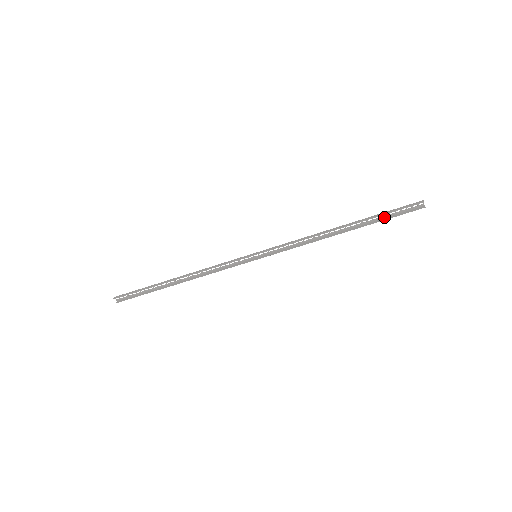
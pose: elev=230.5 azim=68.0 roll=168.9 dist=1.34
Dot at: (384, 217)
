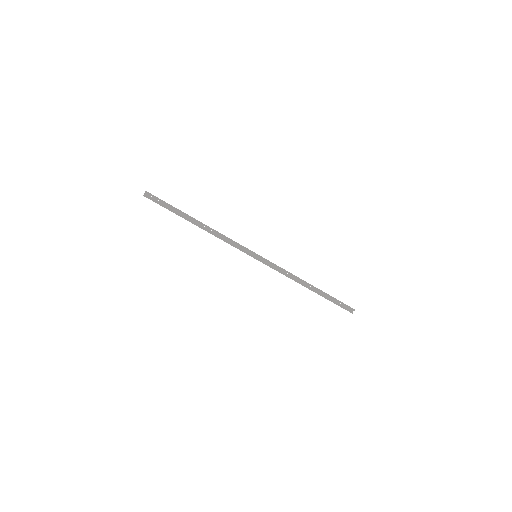
Dot at: (333, 300)
